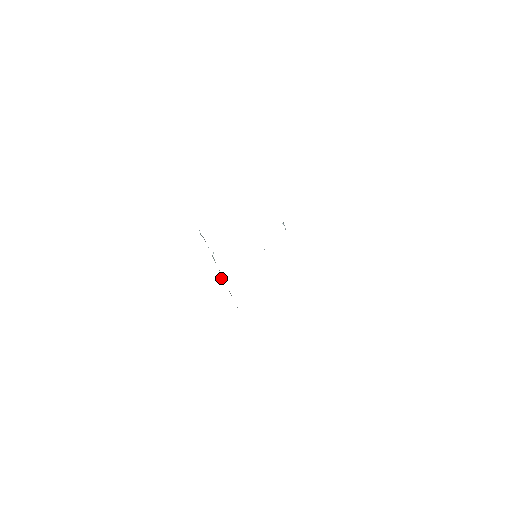
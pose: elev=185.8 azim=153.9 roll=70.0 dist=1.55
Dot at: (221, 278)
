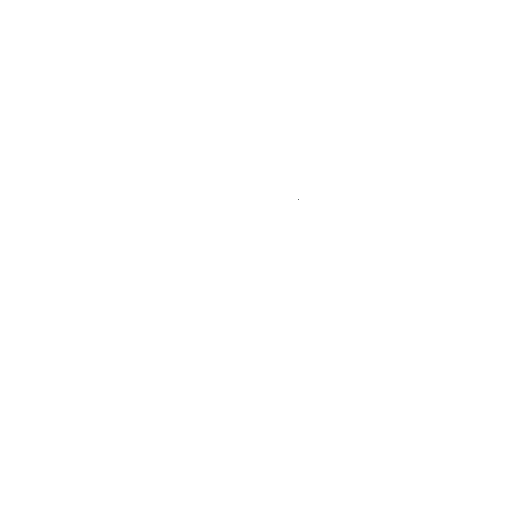
Dot at: occluded
